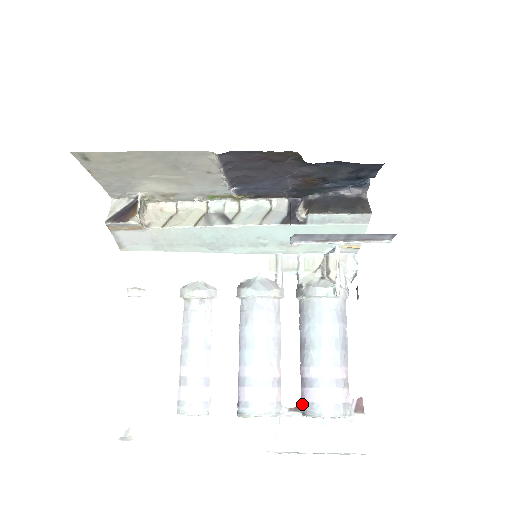
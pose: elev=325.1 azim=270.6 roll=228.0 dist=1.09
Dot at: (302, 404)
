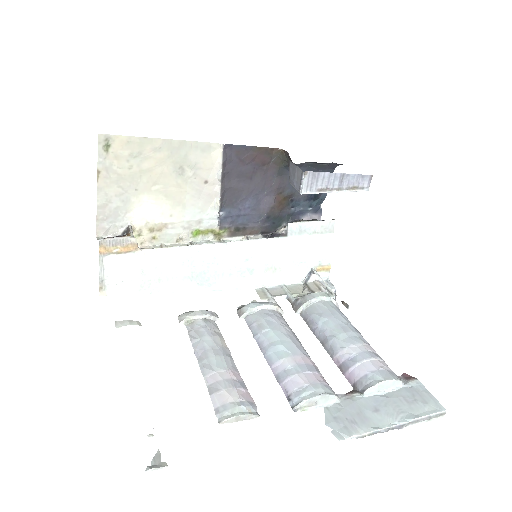
Dot at: (355, 386)
